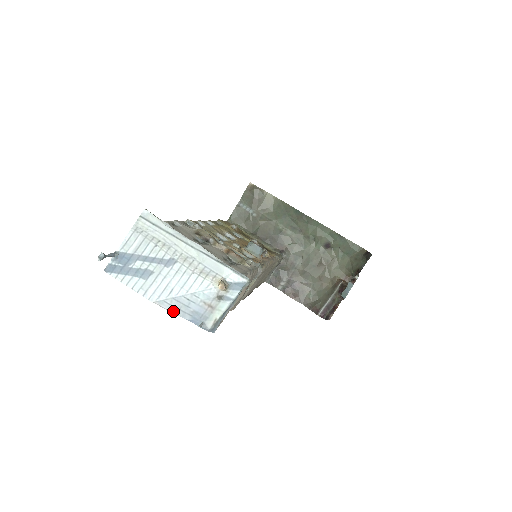
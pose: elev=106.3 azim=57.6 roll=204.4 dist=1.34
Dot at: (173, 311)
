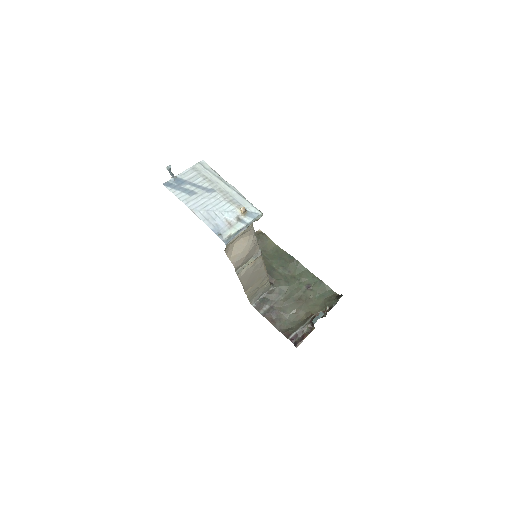
Dot at: (203, 220)
